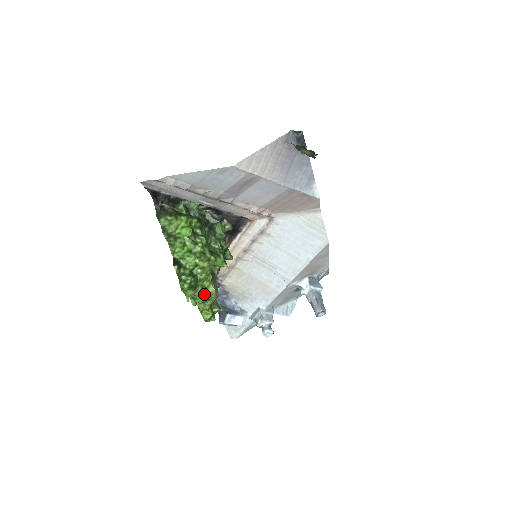
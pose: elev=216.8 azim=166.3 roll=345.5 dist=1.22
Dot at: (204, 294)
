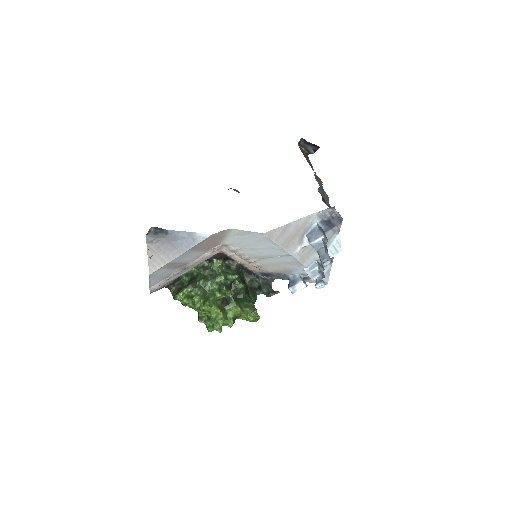
Dot at: (231, 317)
